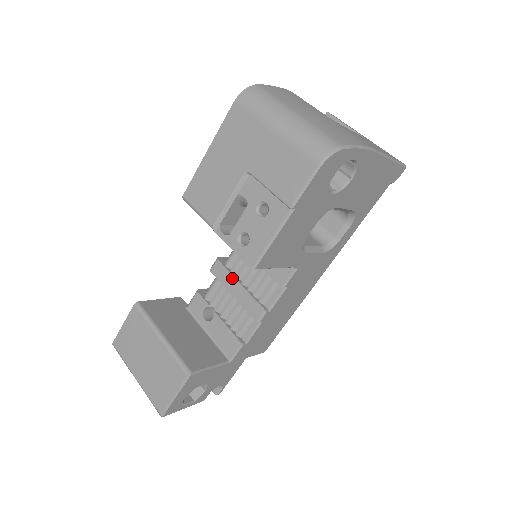
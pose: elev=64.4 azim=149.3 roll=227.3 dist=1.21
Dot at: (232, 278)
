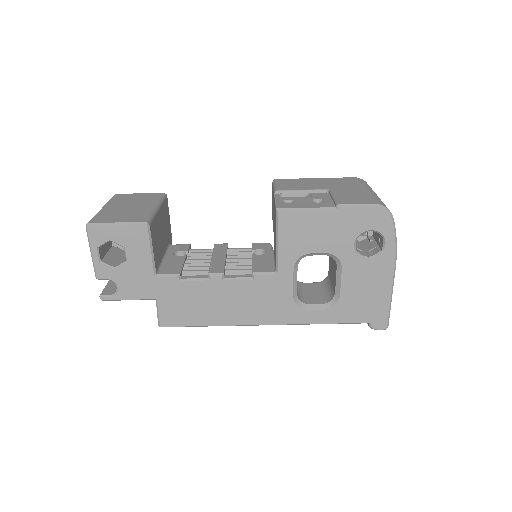
Dot at: (225, 253)
